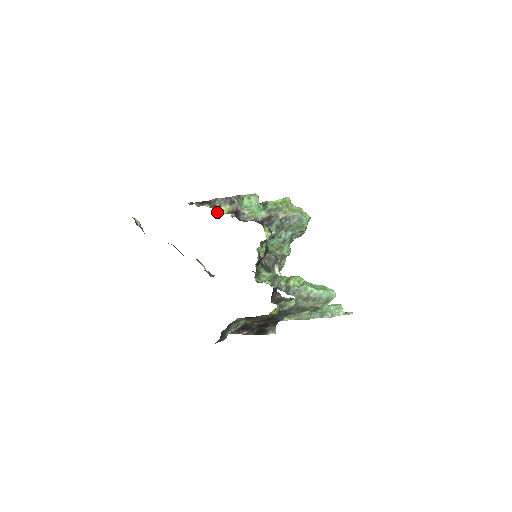
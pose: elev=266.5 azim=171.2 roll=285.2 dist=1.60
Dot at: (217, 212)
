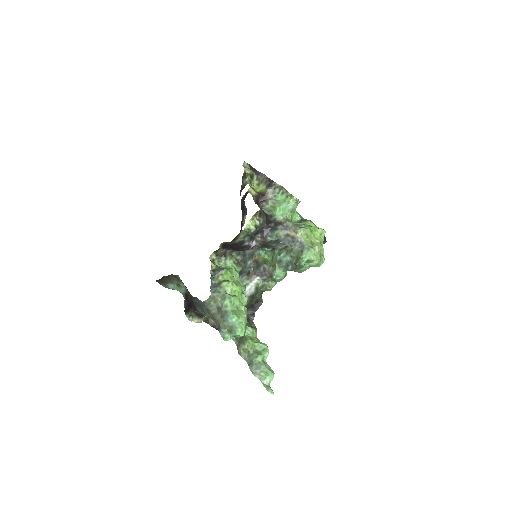
Dot at: (254, 185)
